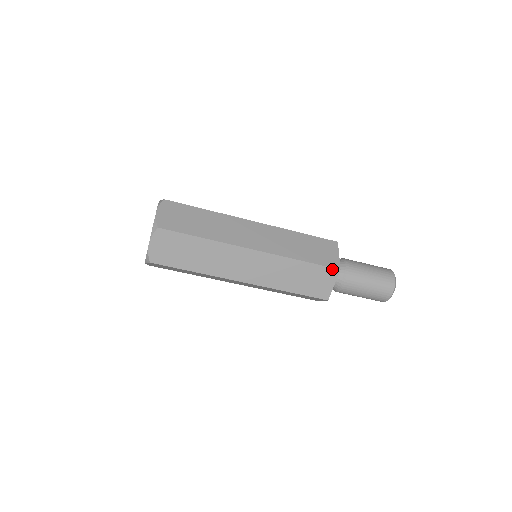
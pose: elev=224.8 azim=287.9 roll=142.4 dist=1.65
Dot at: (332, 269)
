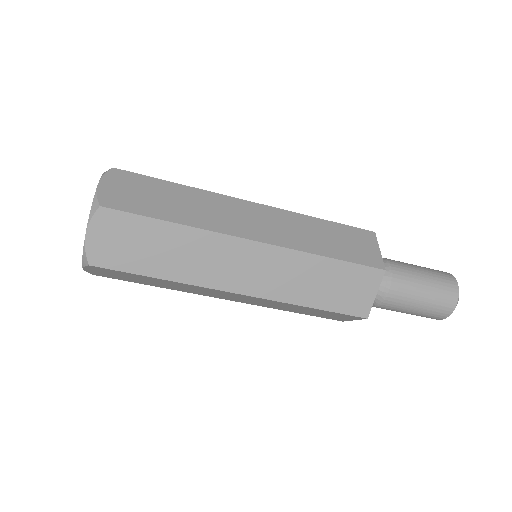
Dot at: (355, 316)
